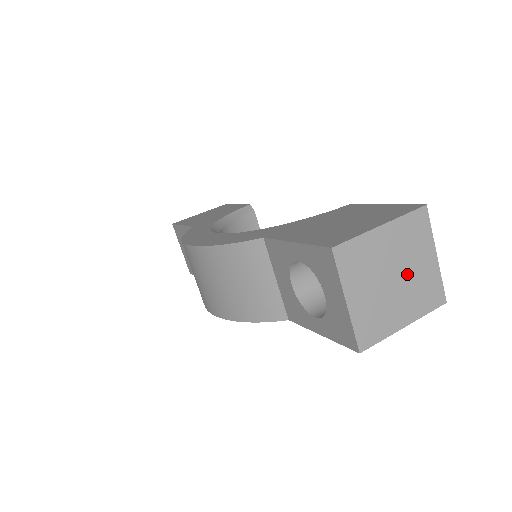
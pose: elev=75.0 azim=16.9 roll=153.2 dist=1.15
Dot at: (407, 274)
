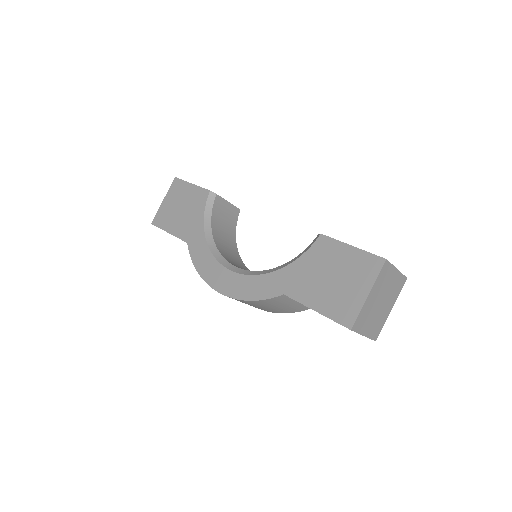
Dot at: (386, 294)
